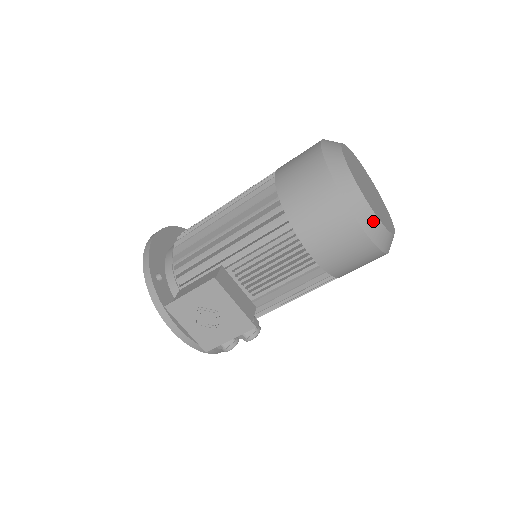
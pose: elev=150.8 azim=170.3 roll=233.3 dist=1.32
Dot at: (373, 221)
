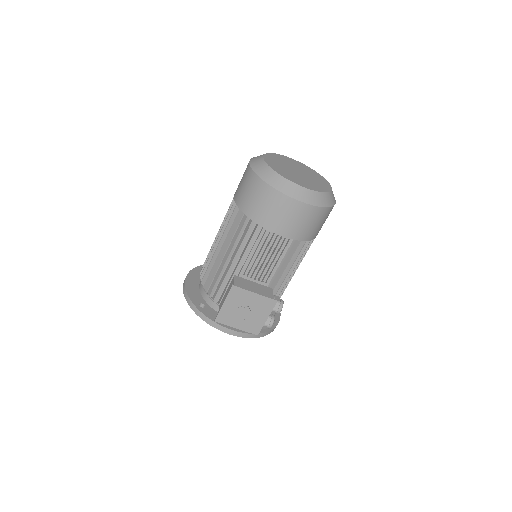
Dot at: (307, 193)
